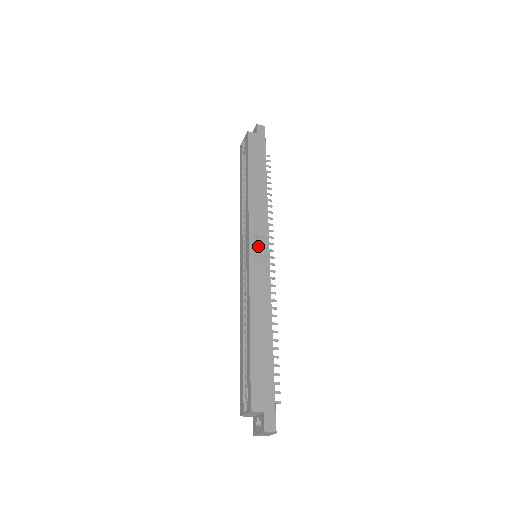
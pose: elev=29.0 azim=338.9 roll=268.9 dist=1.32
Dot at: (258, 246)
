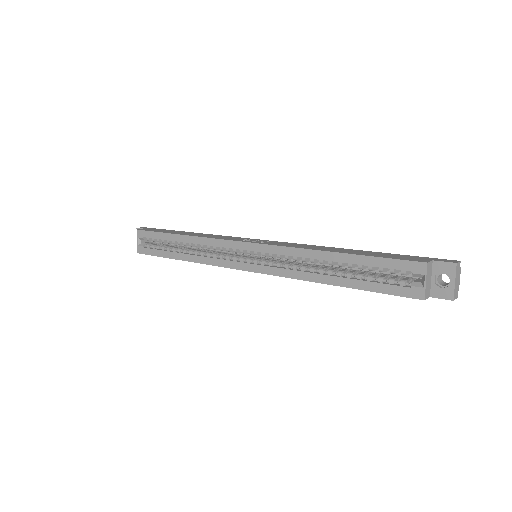
Dot at: (251, 241)
